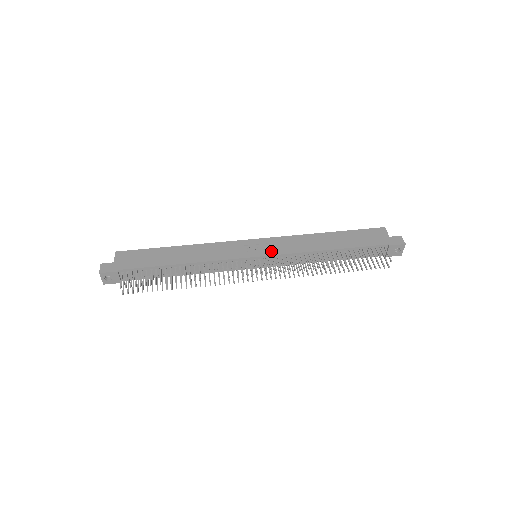
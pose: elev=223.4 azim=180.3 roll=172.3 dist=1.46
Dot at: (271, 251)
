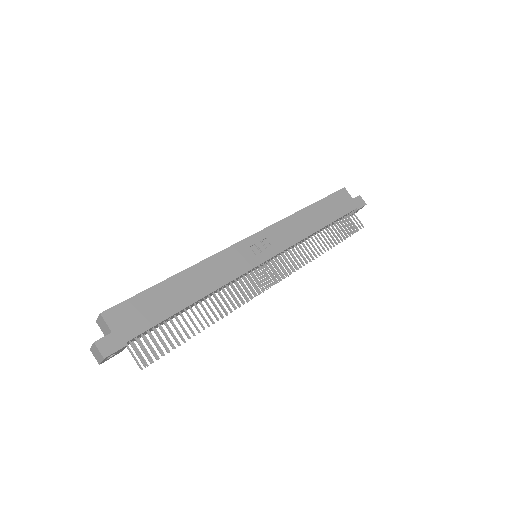
Dot at: (275, 248)
